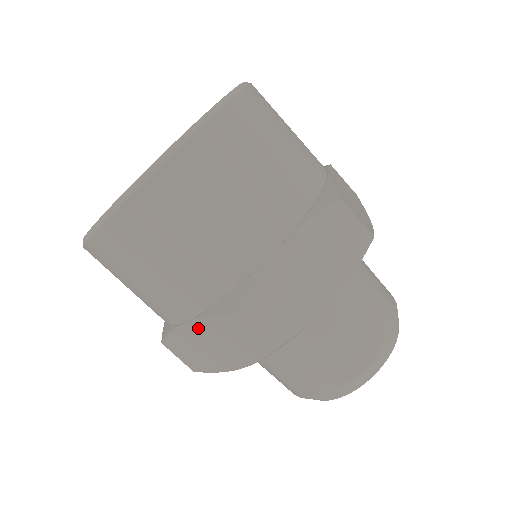
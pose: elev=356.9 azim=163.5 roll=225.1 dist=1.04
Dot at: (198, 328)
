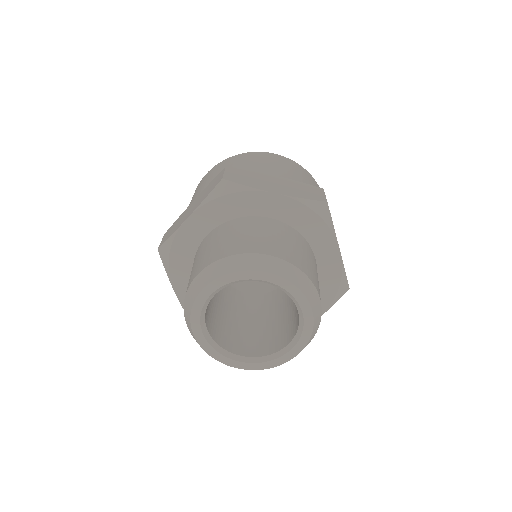
Dot at: (283, 180)
